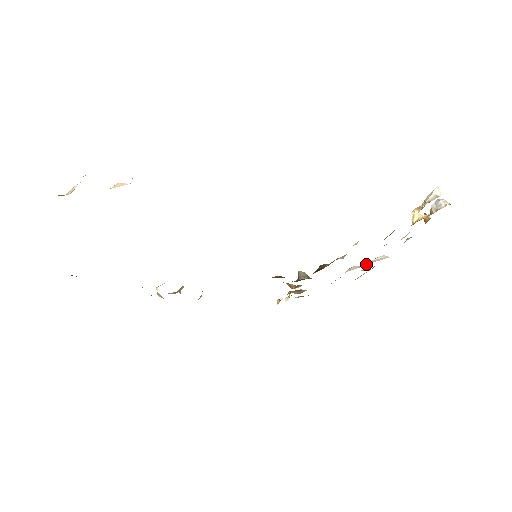
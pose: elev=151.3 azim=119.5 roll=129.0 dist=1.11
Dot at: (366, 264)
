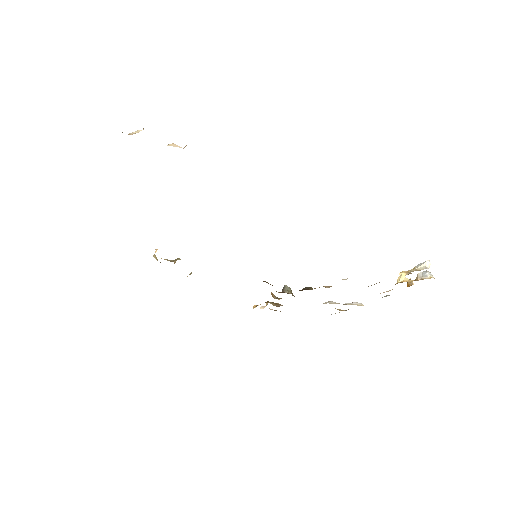
Dot at: (343, 304)
